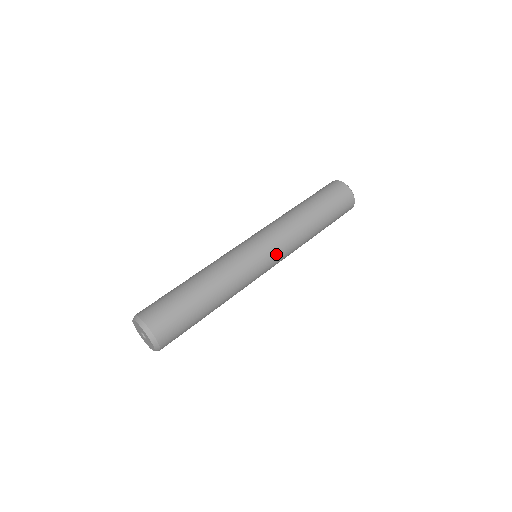
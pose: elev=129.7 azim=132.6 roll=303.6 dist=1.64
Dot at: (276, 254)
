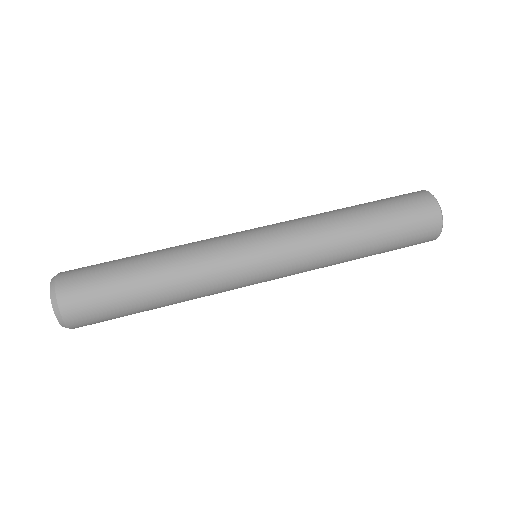
Dot at: (275, 245)
